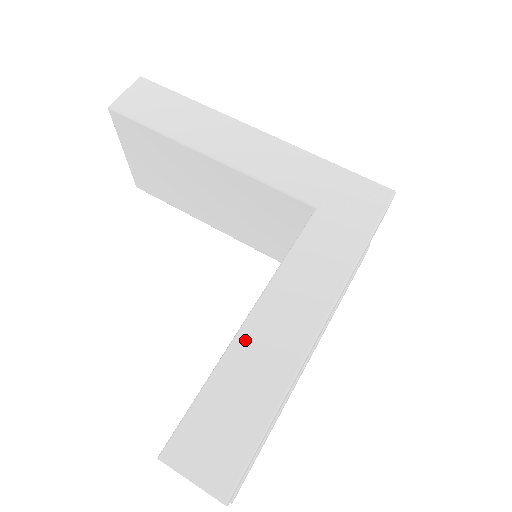
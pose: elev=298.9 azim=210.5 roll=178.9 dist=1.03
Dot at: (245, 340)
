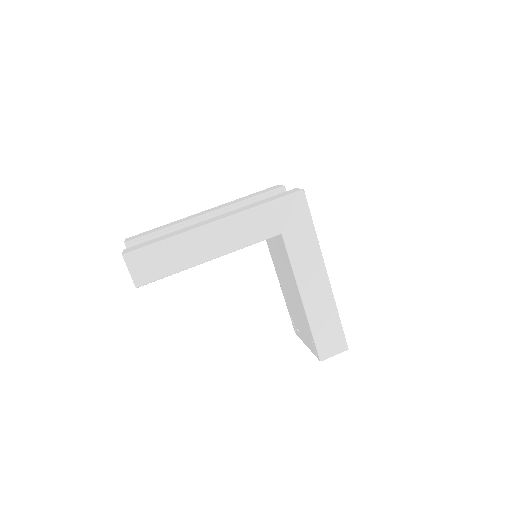
Dot at: (310, 309)
